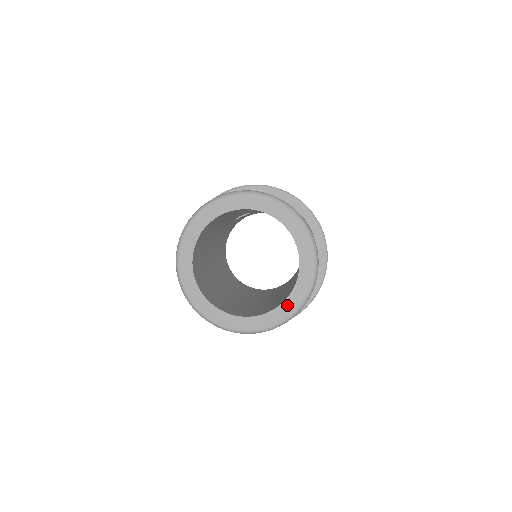
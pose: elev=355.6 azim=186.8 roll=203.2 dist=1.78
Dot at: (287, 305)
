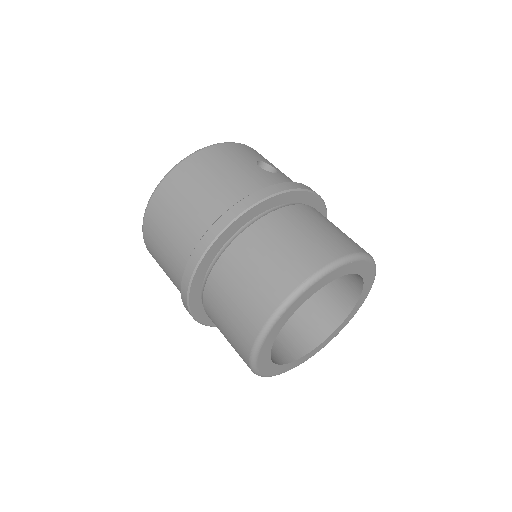
Dot at: (305, 357)
